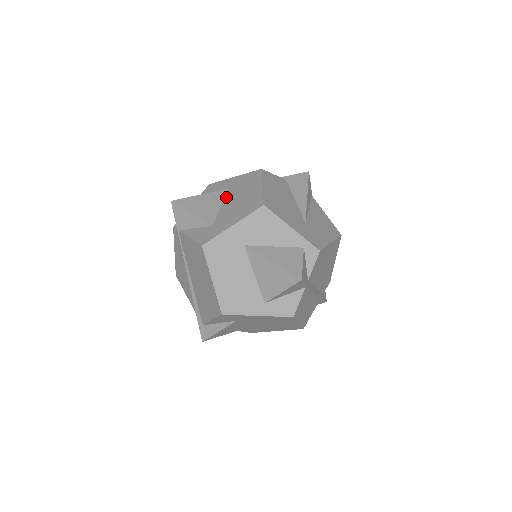
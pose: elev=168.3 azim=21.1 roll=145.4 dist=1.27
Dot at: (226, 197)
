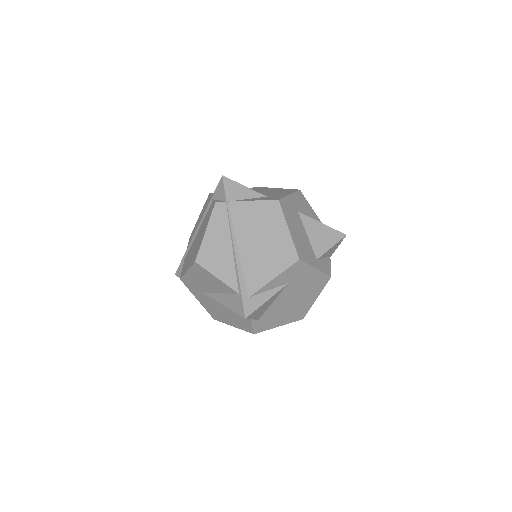
Dot at: occluded
